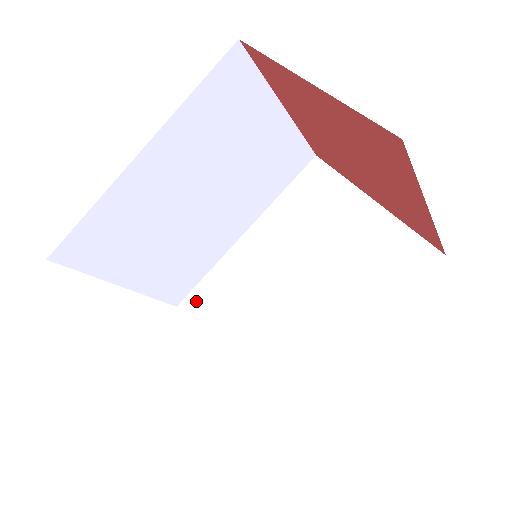
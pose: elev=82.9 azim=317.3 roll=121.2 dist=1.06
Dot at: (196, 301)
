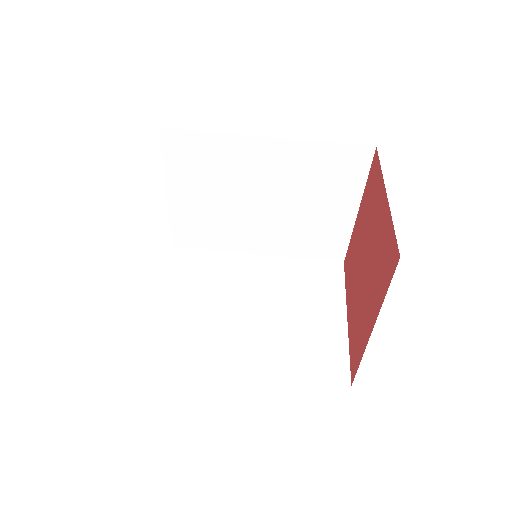
Dot at: (186, 256)
